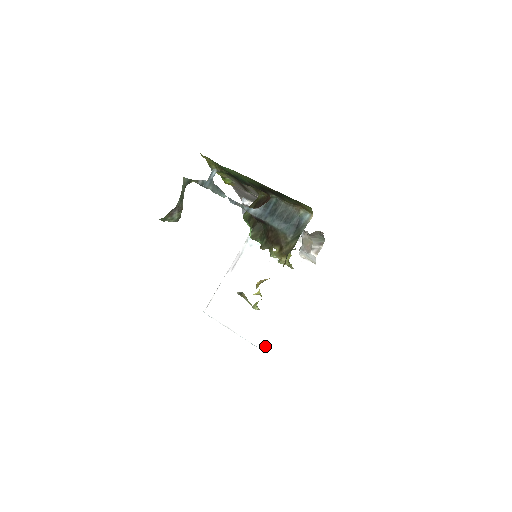
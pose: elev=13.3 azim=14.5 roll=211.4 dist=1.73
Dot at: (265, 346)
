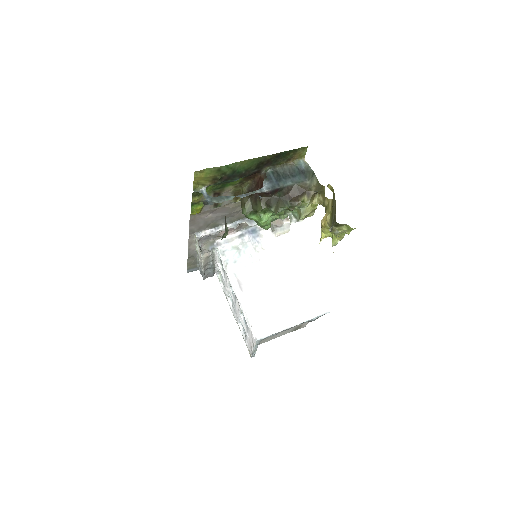
Dot at: (326, 307)
